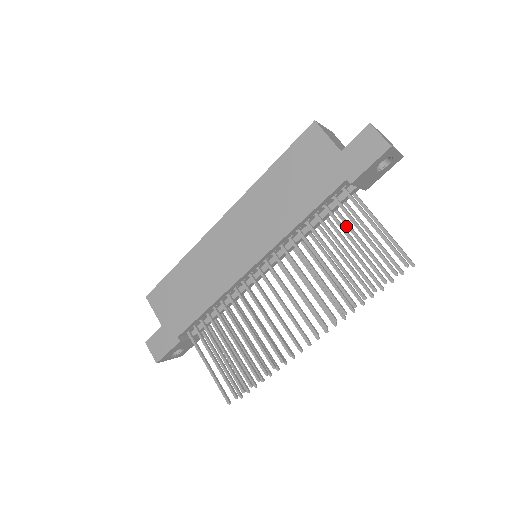
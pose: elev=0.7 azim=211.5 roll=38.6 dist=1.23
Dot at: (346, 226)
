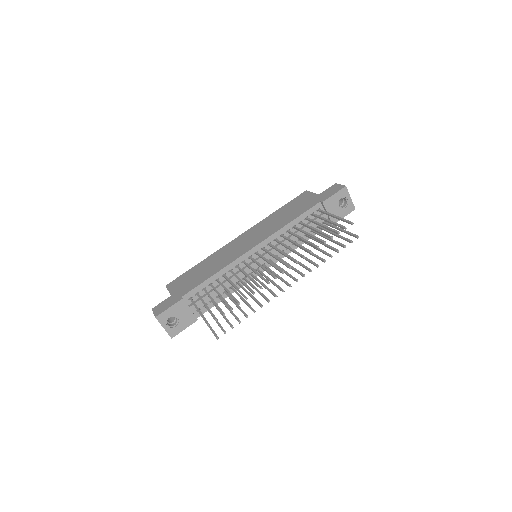
Dot at: (318, 234)
